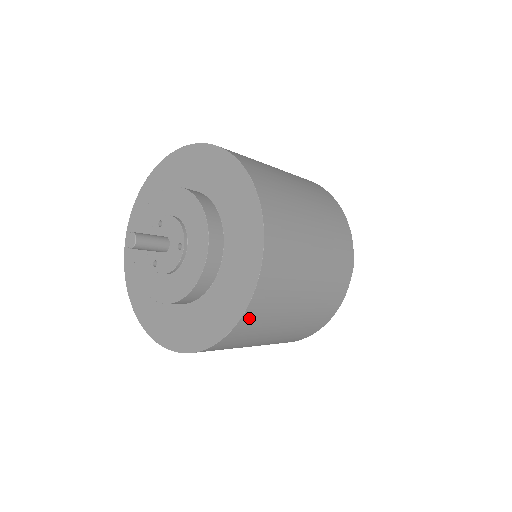
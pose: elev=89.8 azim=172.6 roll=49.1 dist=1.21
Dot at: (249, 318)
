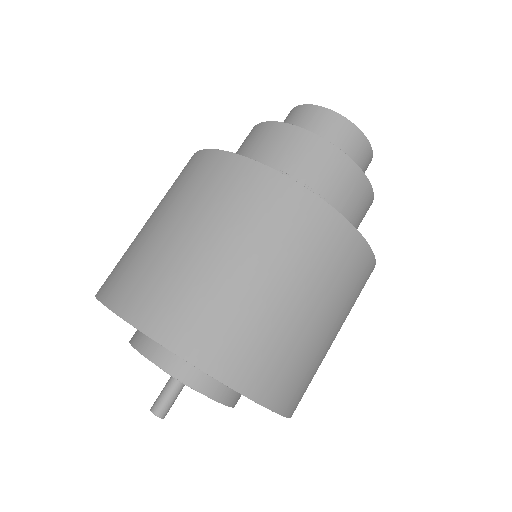
Dot at: (285, 401)
